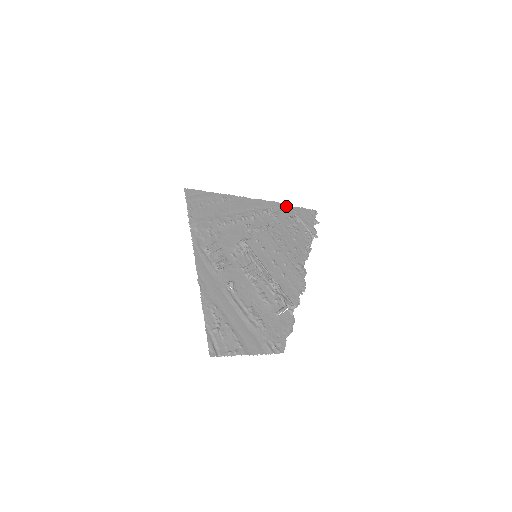
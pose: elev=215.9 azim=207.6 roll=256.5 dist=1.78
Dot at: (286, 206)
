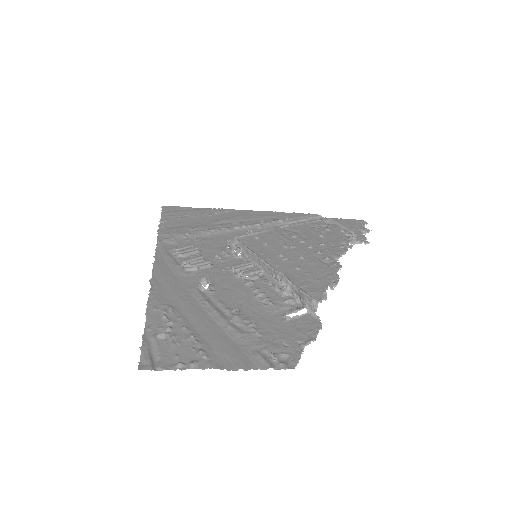
Dot at: (314, 216)
